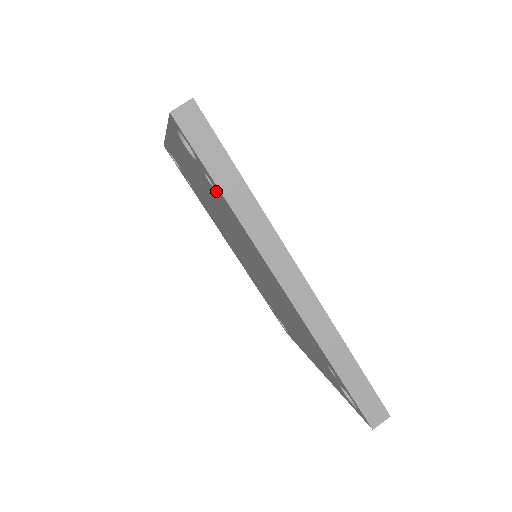
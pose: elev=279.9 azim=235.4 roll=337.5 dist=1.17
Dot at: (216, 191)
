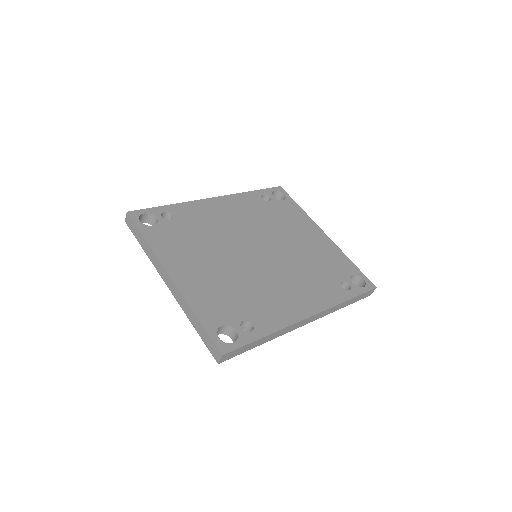
Dot at: occluded
